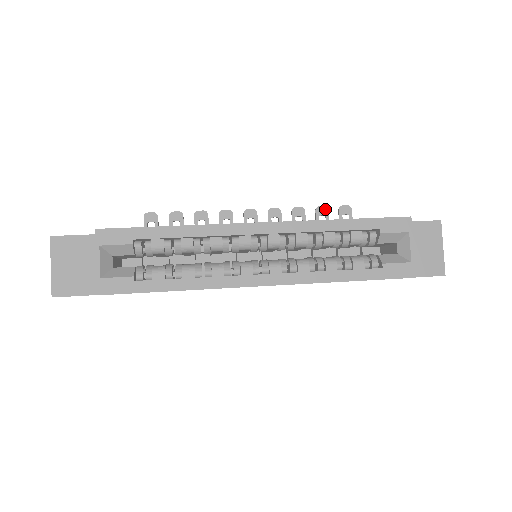
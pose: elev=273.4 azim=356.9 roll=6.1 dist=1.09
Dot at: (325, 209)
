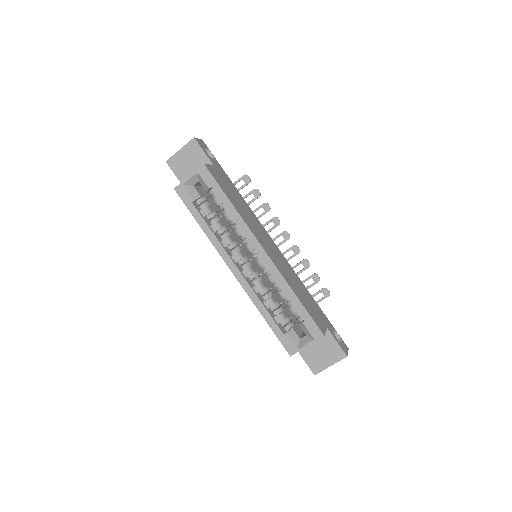
Dot at: (318, 279)
